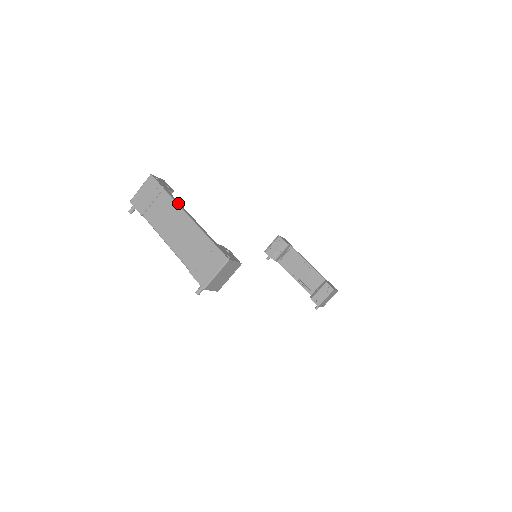
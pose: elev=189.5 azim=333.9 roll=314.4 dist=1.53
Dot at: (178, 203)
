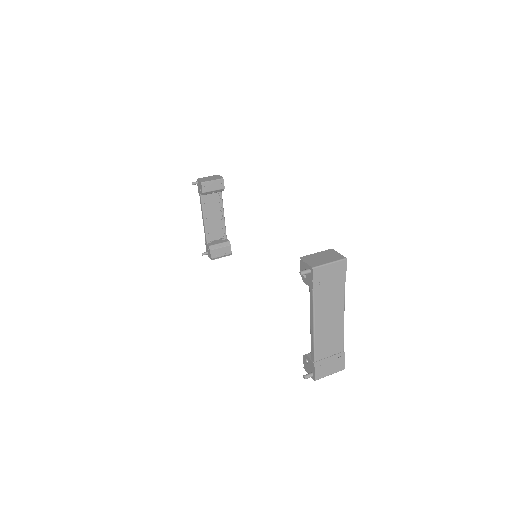
Dot at: (344, 300)
